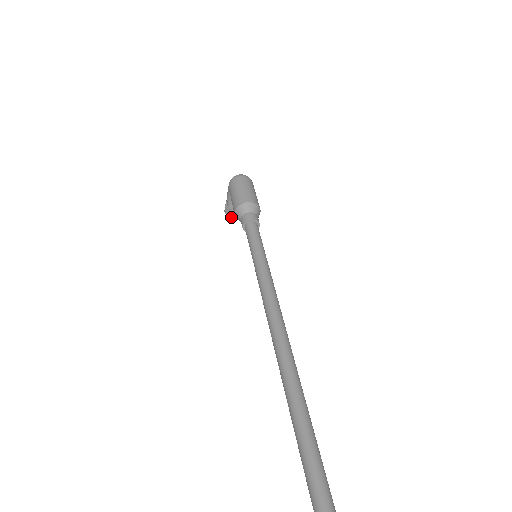
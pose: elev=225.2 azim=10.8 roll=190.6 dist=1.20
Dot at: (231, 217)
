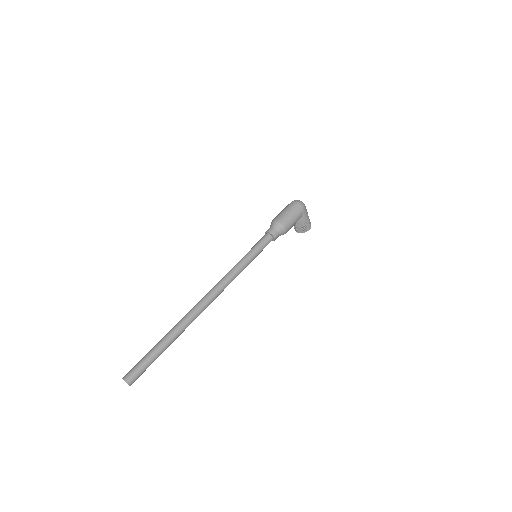
Dot at: (295, 230)
